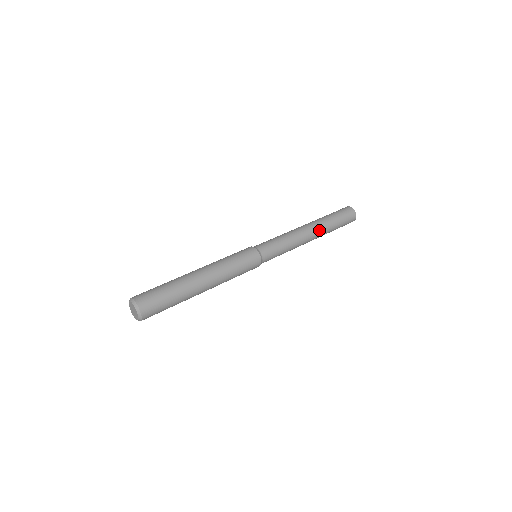
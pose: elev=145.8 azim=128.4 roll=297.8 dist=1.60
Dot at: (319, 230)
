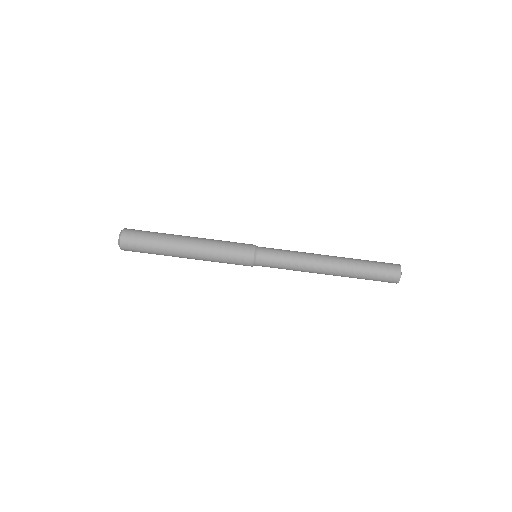
Dot at: occluded
